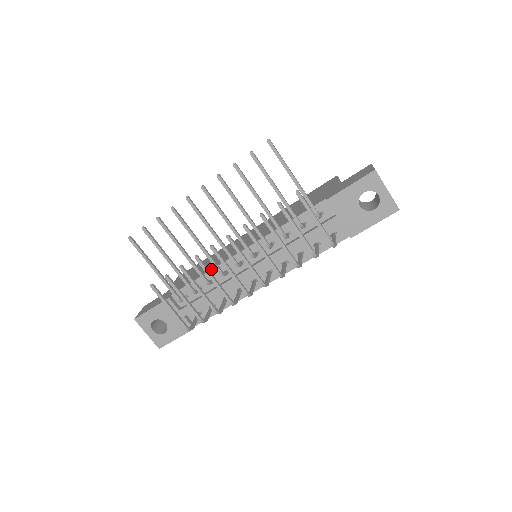
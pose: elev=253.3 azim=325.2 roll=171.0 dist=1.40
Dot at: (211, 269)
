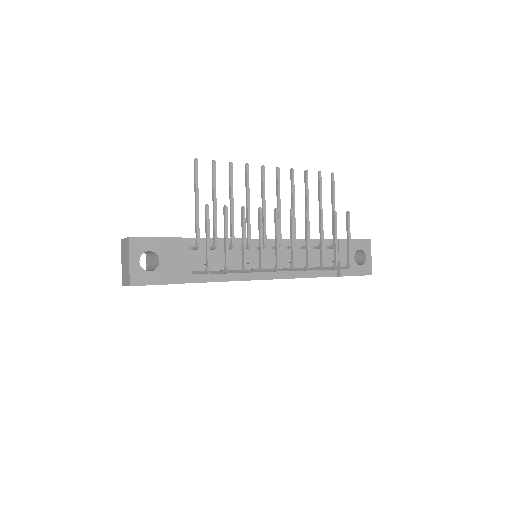
Dot at: occluded
